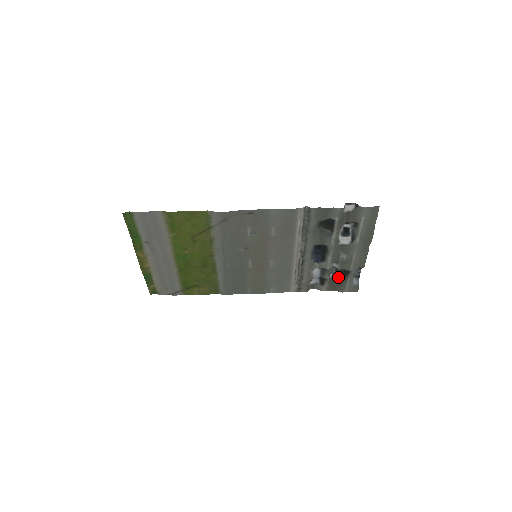
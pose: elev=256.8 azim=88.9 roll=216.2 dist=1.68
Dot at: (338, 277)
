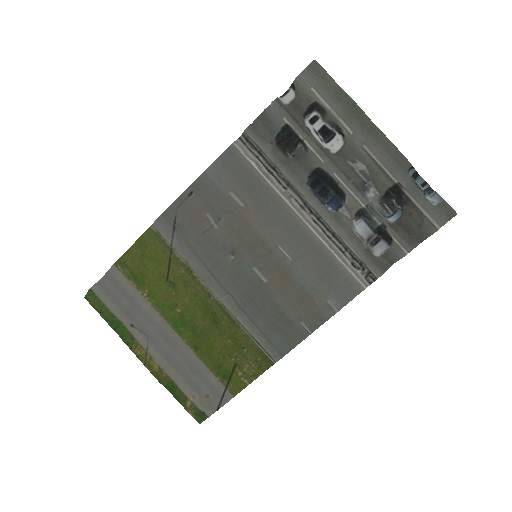
Dot at: (402, 213)
